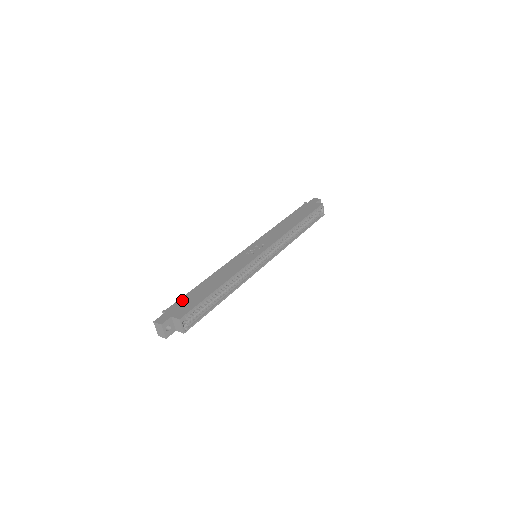
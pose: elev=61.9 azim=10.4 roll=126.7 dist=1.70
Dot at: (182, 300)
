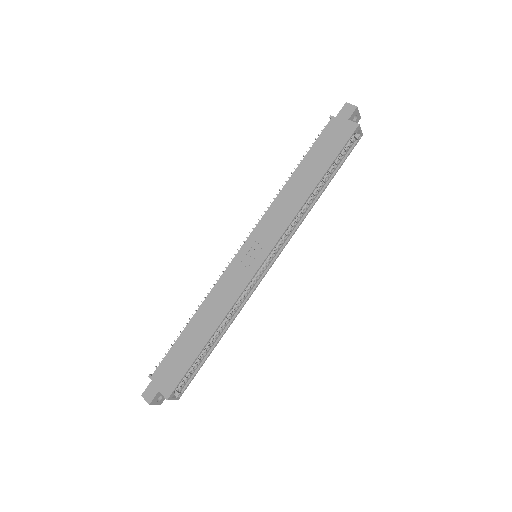
Dot at: (168, 359)
